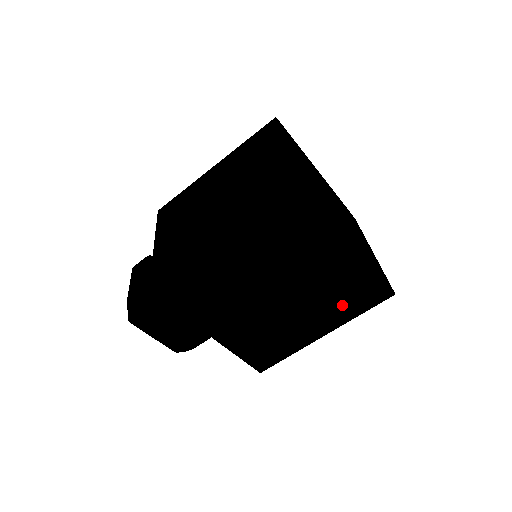
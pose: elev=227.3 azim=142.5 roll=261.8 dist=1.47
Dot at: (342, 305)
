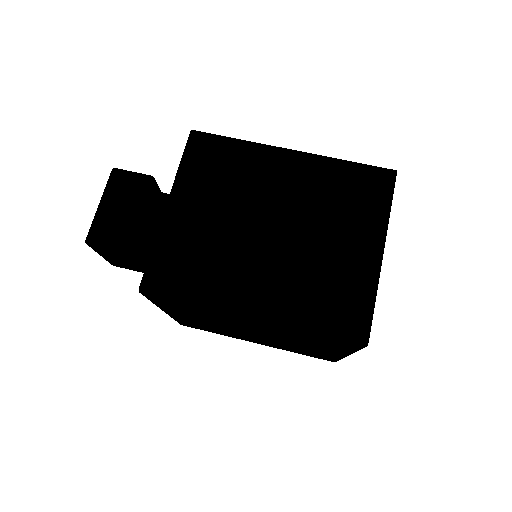
Dot at: (292, 349)
